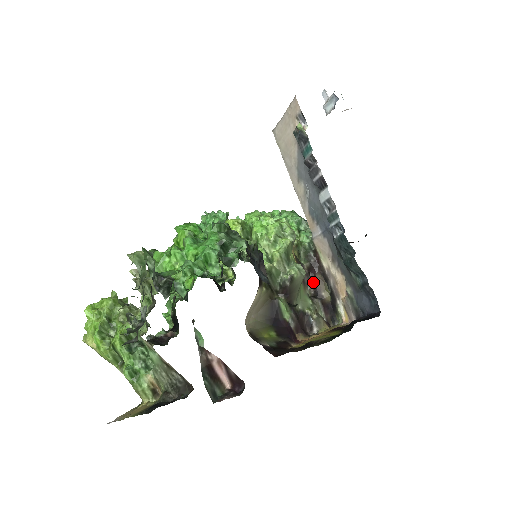
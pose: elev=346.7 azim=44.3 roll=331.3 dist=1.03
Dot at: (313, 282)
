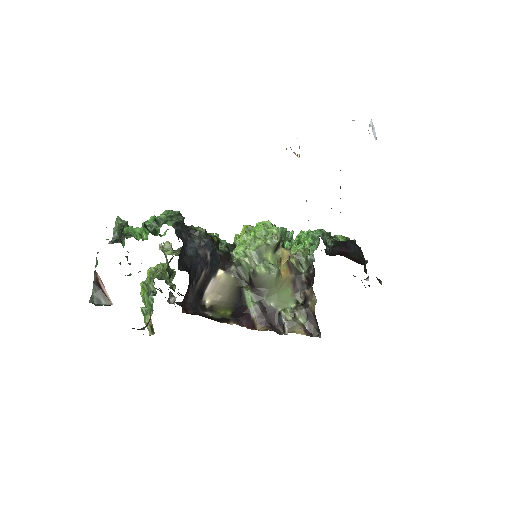
Dot at: (305, 291)
